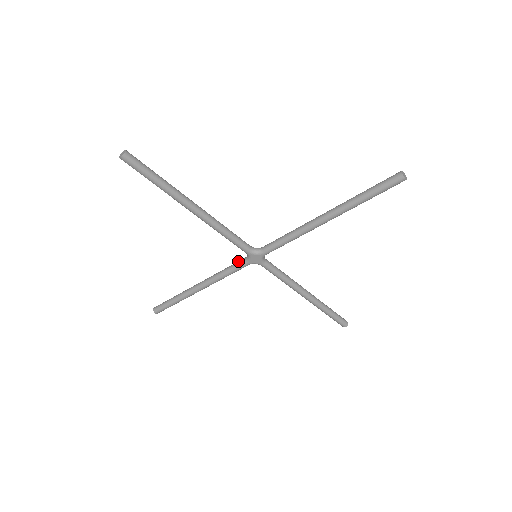
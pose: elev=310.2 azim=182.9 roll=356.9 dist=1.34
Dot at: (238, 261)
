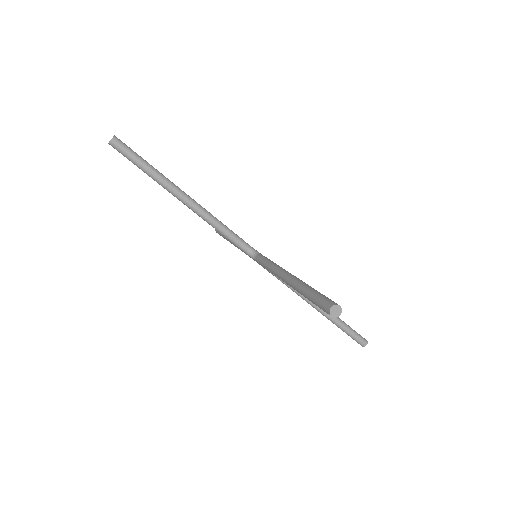
Dot at: occluded
